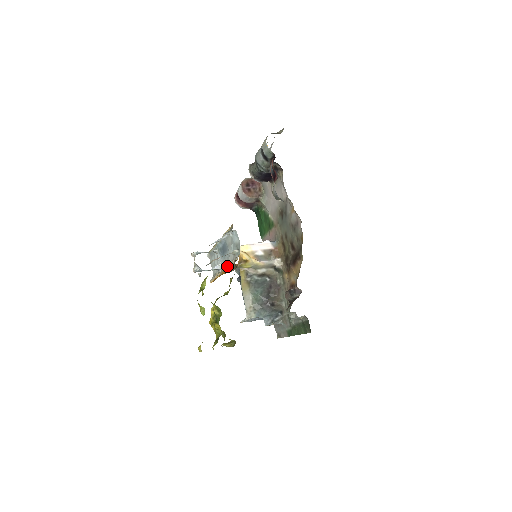
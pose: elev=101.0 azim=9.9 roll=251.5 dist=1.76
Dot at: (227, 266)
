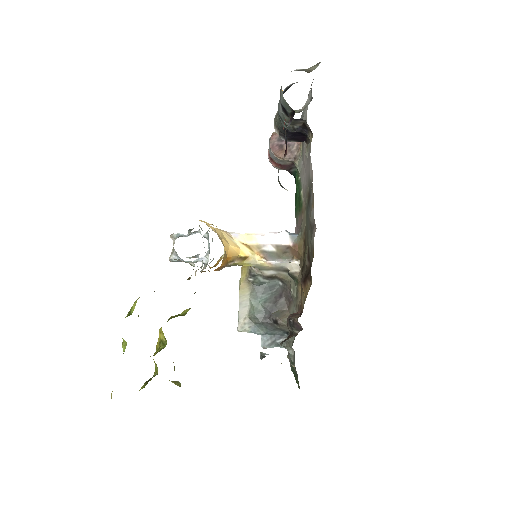
Dot at: occluded
